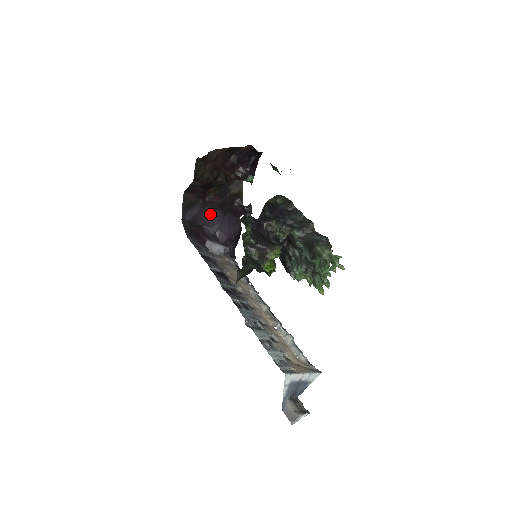
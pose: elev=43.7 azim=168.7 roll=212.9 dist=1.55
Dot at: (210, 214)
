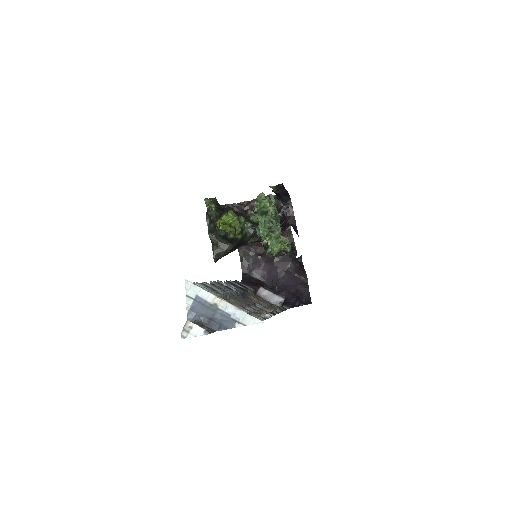
Dot at: (270, 271)
